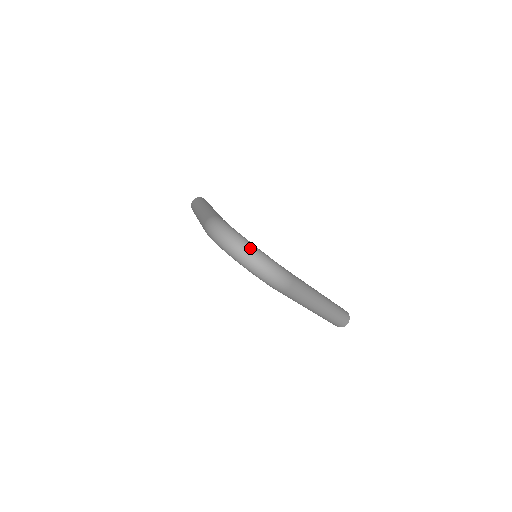
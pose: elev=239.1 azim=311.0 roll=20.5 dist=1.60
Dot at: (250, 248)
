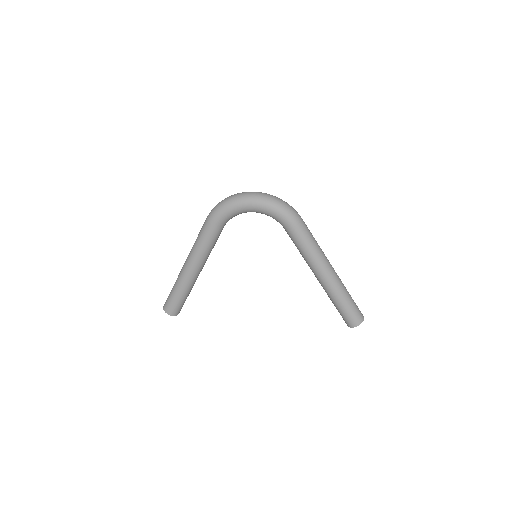
Dot at: occluded
